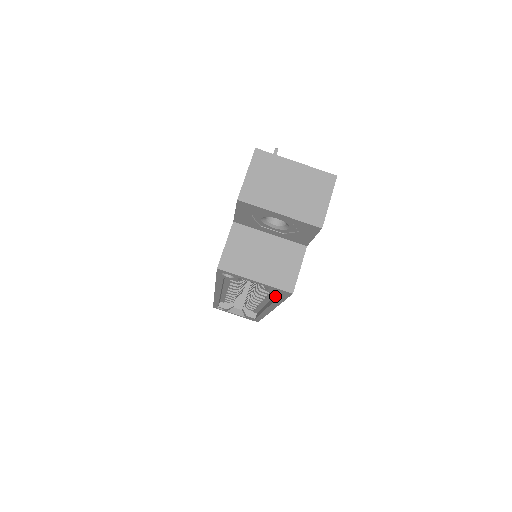
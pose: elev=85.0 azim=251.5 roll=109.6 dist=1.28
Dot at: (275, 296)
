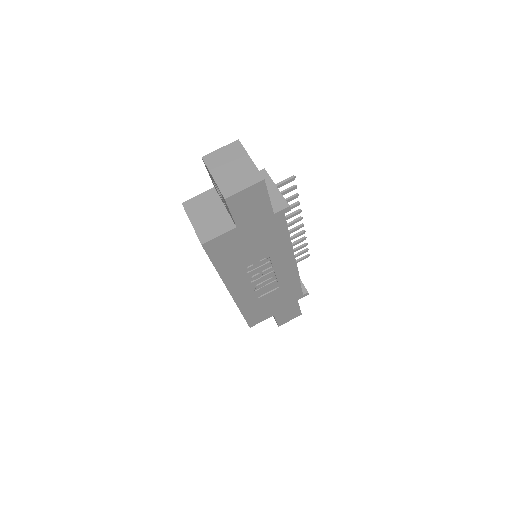
Dot at: occluded
